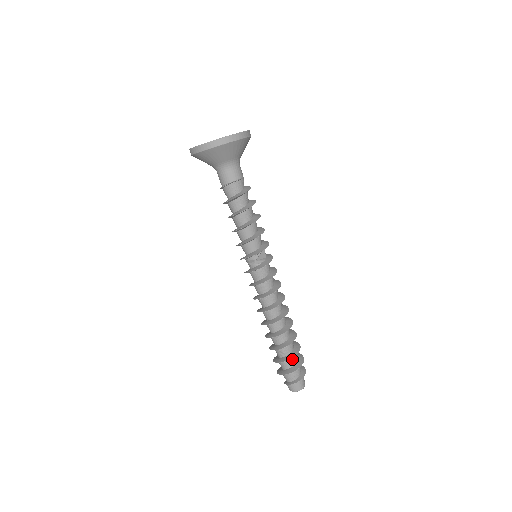
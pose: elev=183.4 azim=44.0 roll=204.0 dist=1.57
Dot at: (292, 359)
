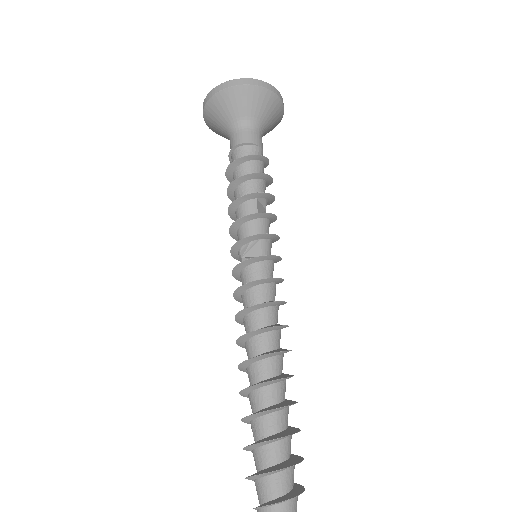
Dot at: (262, 452)
